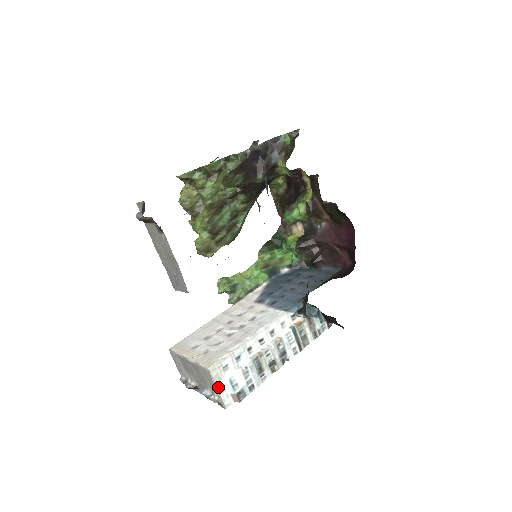
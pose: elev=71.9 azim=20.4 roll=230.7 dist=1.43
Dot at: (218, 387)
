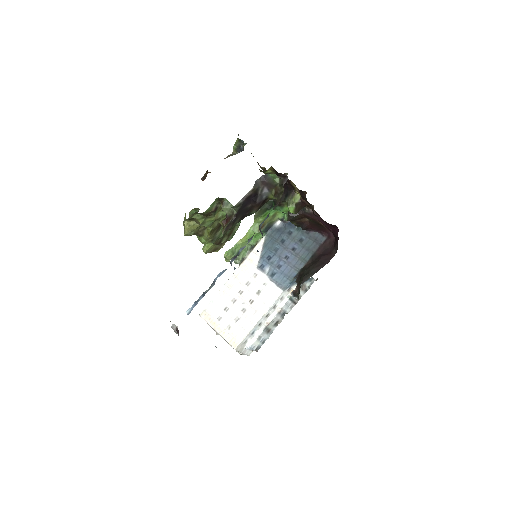
Dot at: (242, 352)
